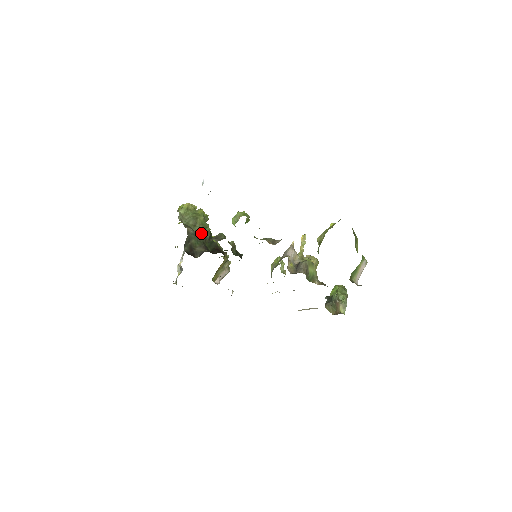
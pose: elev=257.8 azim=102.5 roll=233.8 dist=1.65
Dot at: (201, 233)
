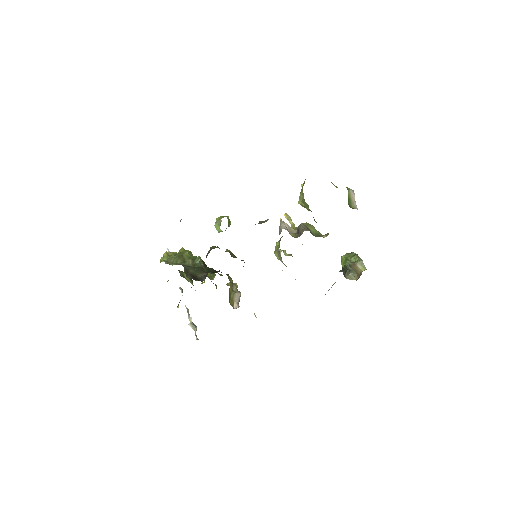
Dot at: (194, 264)
